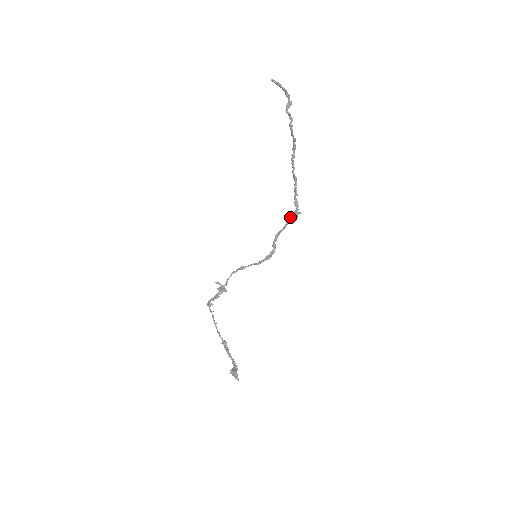
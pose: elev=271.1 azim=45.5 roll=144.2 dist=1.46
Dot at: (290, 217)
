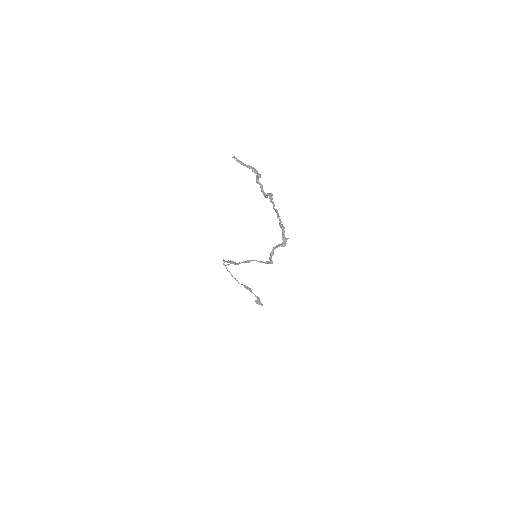
Dot at: (280, 245)
